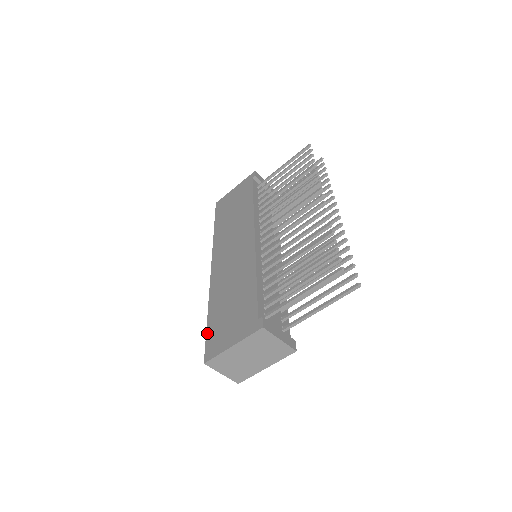
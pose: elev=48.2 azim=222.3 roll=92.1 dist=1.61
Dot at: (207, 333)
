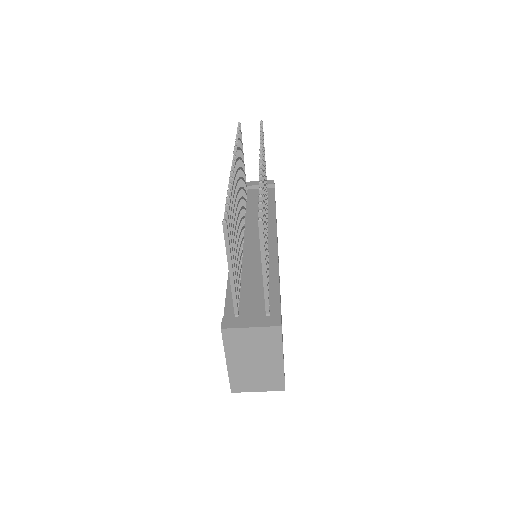
Dot at: occluded
